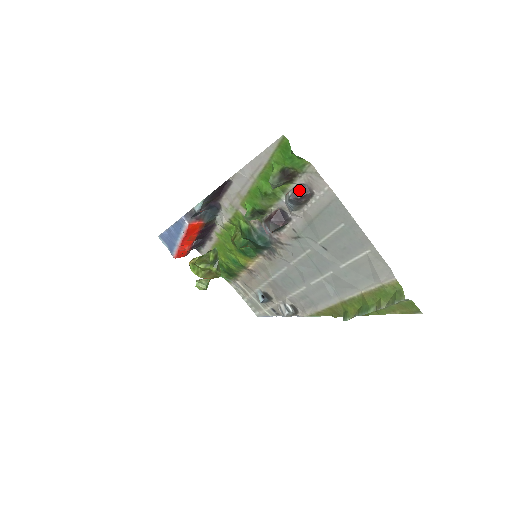
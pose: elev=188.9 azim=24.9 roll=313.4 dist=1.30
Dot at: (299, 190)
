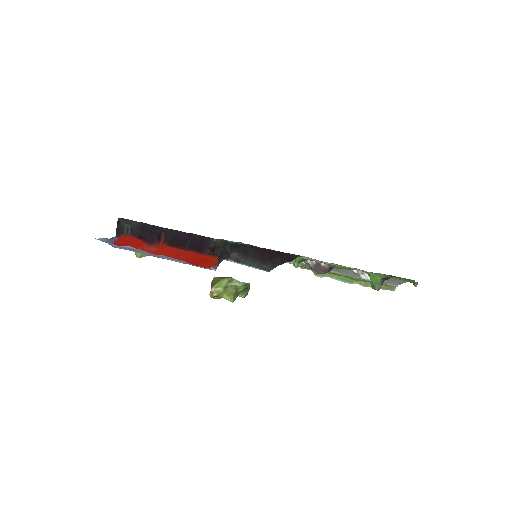
Dot at: occluded
